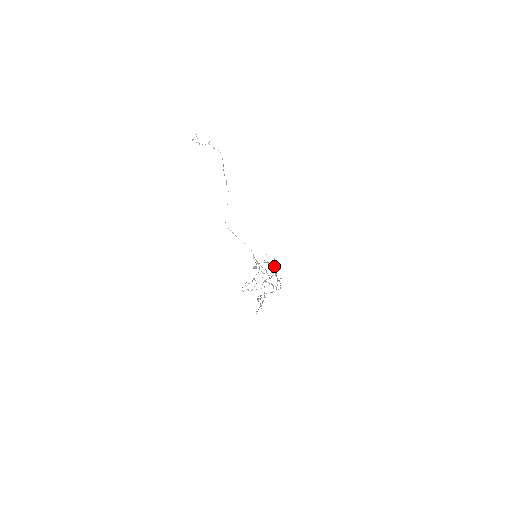
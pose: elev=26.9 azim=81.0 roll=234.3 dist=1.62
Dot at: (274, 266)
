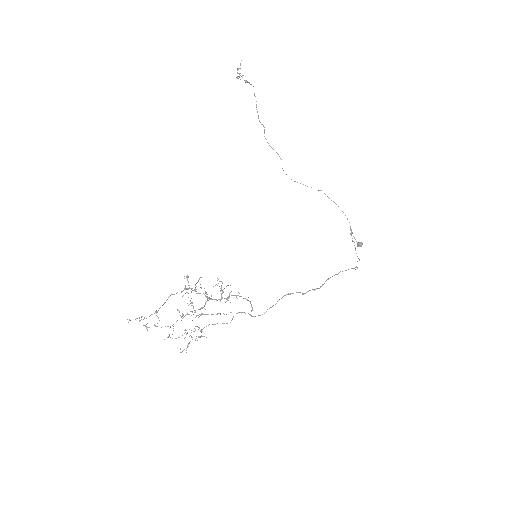
Dot at: (221, 290)
